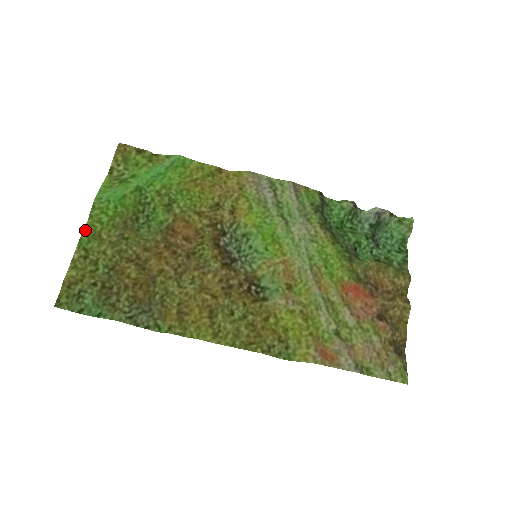
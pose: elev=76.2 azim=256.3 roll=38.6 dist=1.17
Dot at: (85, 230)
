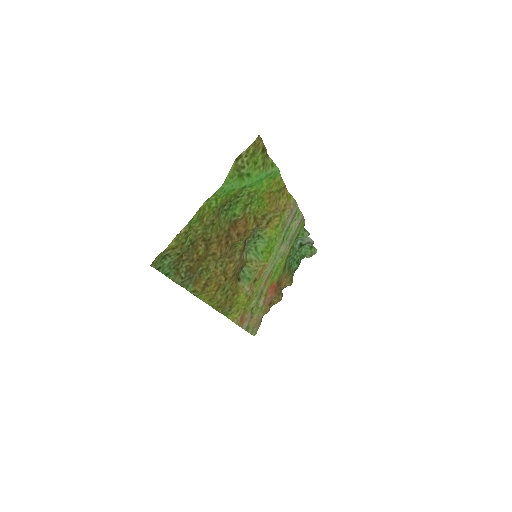
Dot at: (199, 211)
